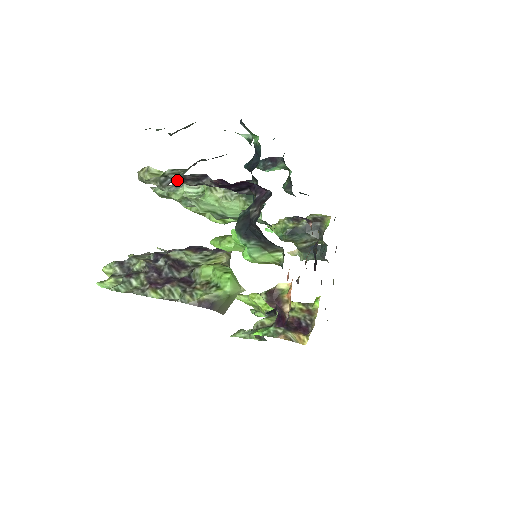
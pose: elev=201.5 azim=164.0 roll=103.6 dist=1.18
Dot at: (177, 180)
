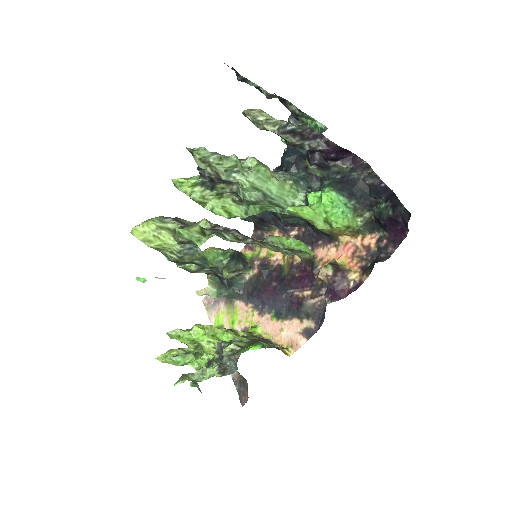
Dot at: (294, 131)
